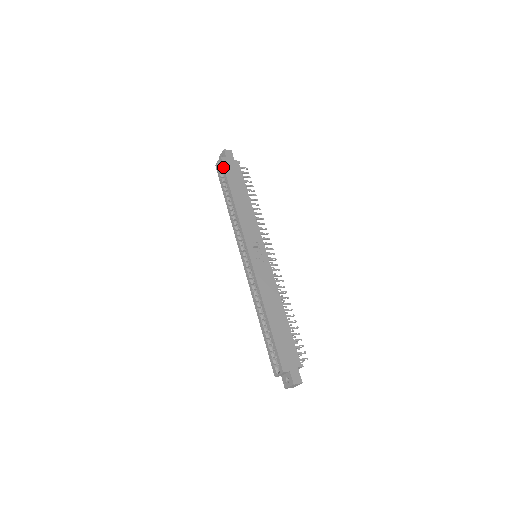
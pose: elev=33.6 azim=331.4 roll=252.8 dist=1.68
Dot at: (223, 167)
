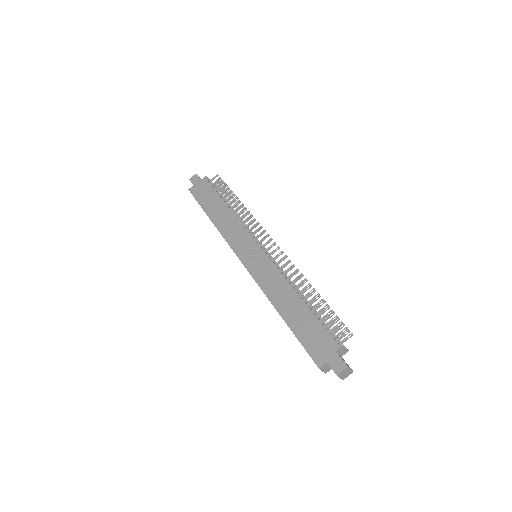
Dot at: occluded
